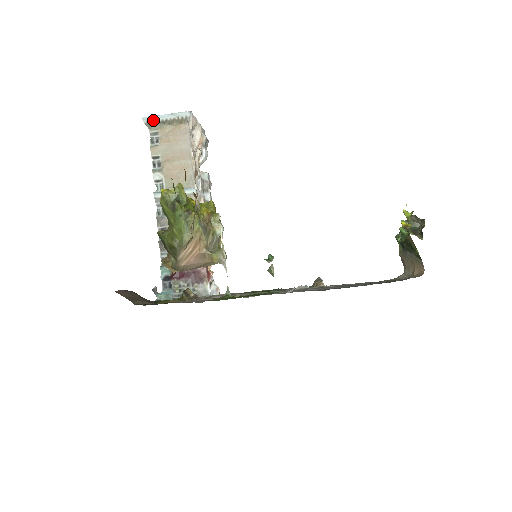
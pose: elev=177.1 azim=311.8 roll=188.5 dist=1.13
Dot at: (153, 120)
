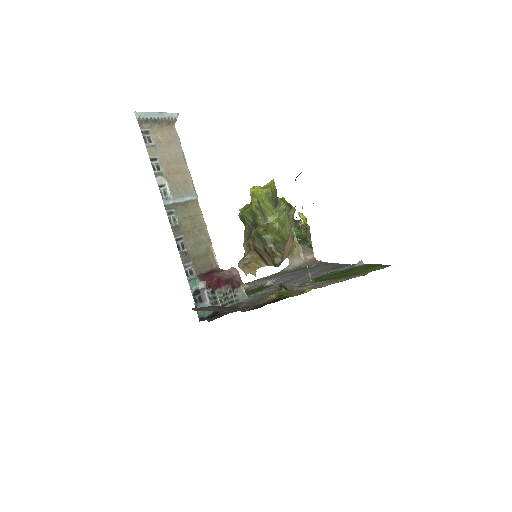
Dot at: (145, 117)
